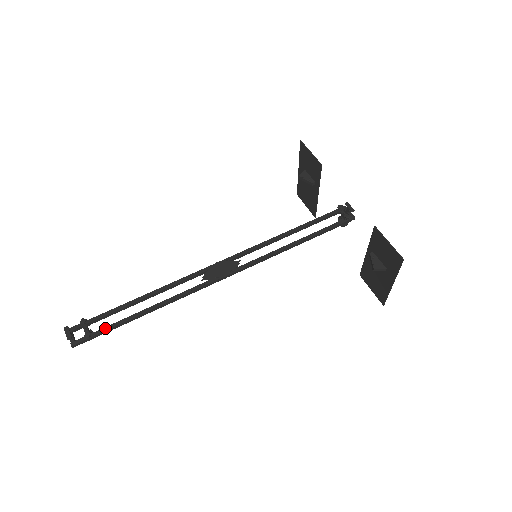
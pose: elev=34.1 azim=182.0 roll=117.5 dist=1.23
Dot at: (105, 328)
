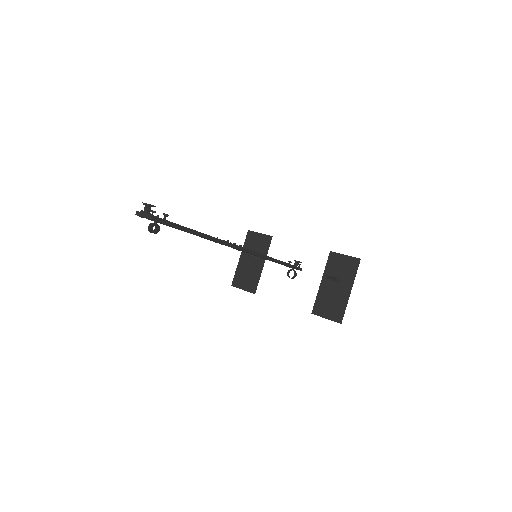
Dot at: (175, 223)
